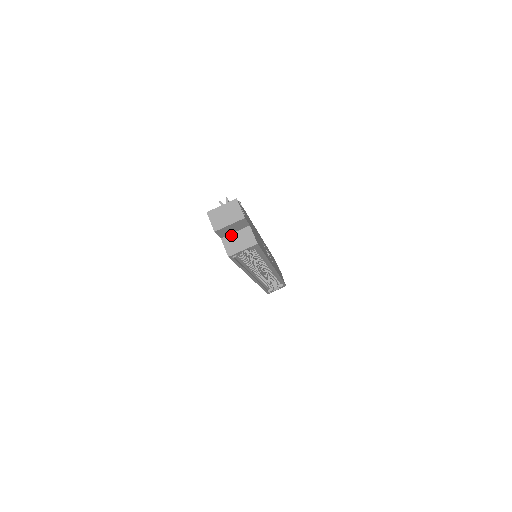
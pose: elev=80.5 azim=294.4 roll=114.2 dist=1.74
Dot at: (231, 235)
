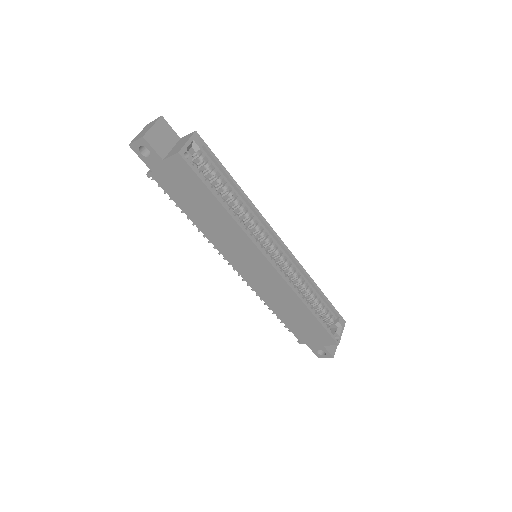
Dot at: (170, 152)
